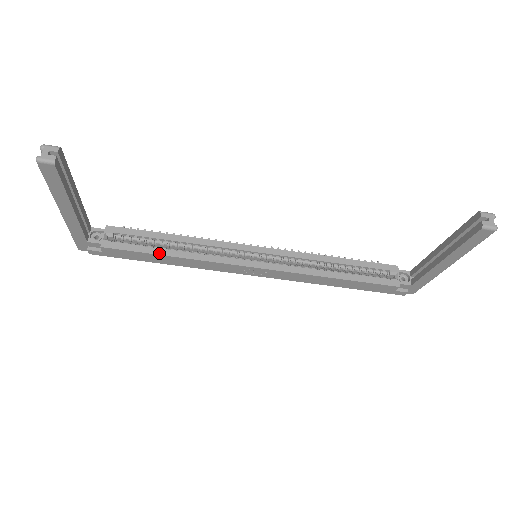
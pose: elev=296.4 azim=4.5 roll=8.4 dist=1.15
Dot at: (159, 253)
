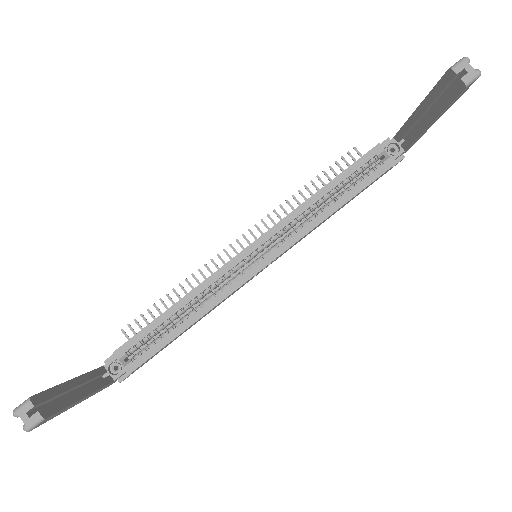
Dot at: (178, 333)
